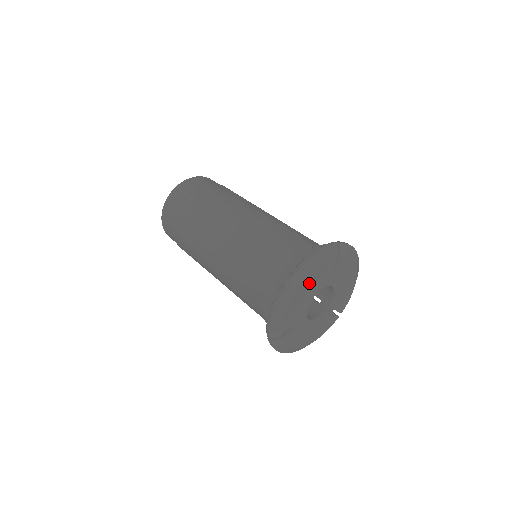
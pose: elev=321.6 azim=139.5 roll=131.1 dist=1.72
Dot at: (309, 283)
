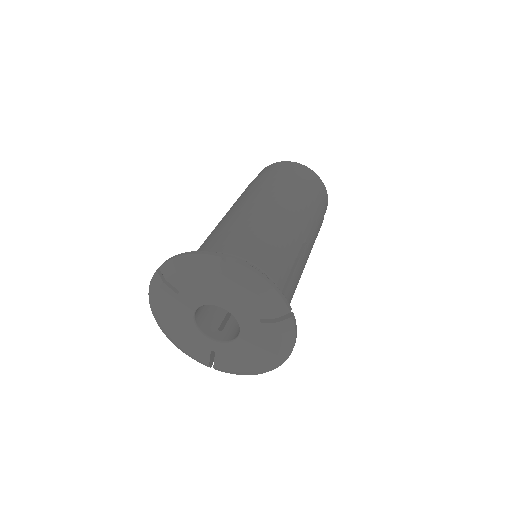
Dot at: (234, 289)
